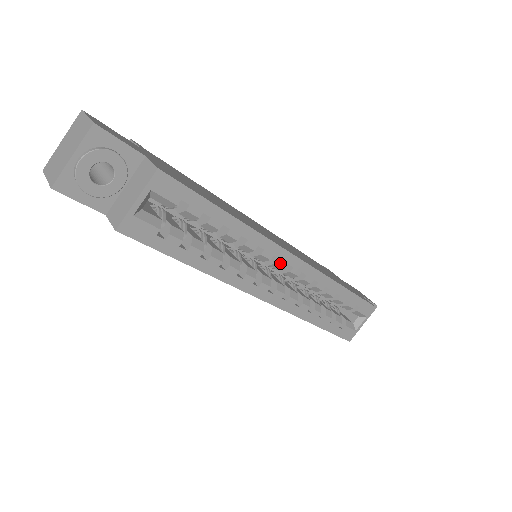
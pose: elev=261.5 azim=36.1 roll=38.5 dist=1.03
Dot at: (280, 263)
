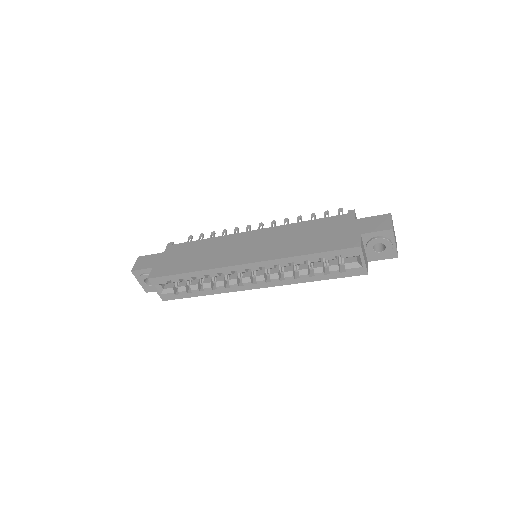
Dot at: (240, 272)
